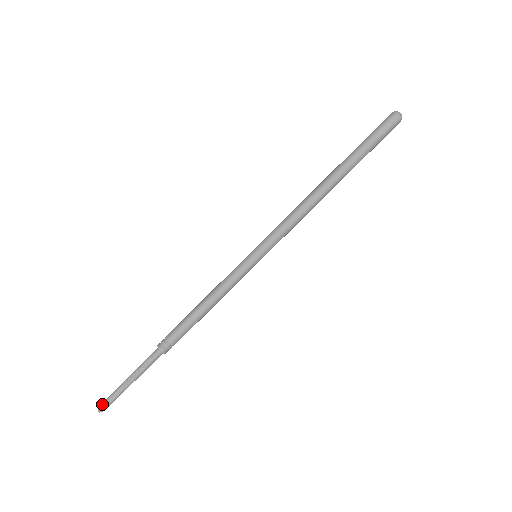
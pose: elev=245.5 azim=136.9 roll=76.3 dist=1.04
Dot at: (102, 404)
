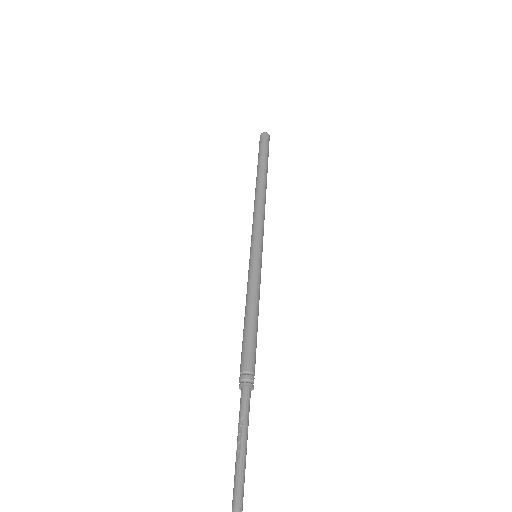
Dot at: (232, 505)
